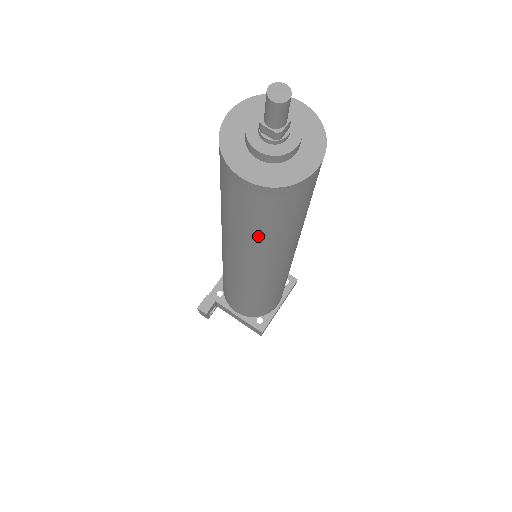
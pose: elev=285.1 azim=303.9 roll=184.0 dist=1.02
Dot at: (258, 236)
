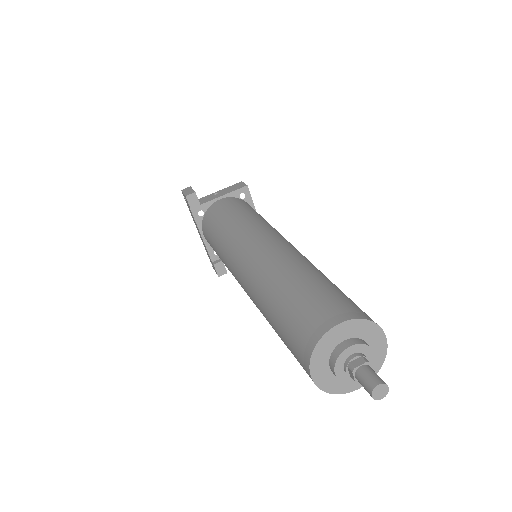
Dot at: occluded
